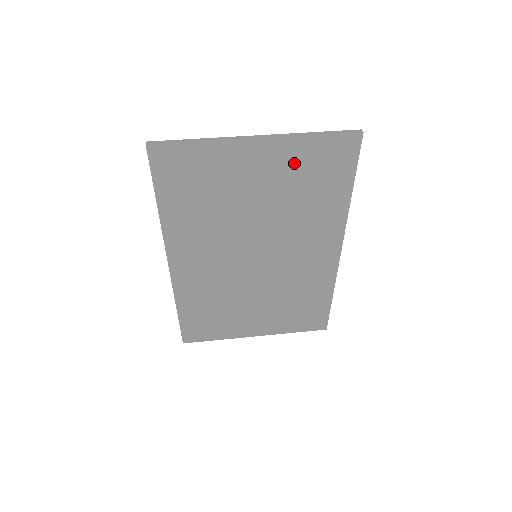
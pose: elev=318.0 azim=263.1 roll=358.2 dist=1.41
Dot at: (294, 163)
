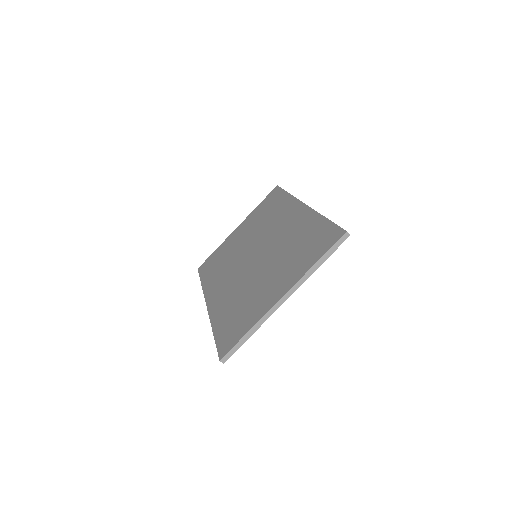
Dot at: occluded
